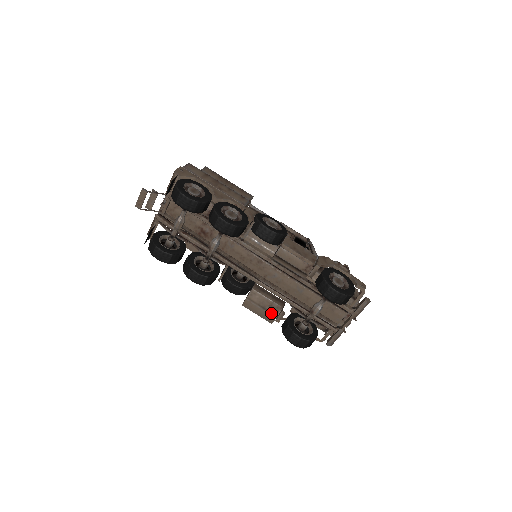
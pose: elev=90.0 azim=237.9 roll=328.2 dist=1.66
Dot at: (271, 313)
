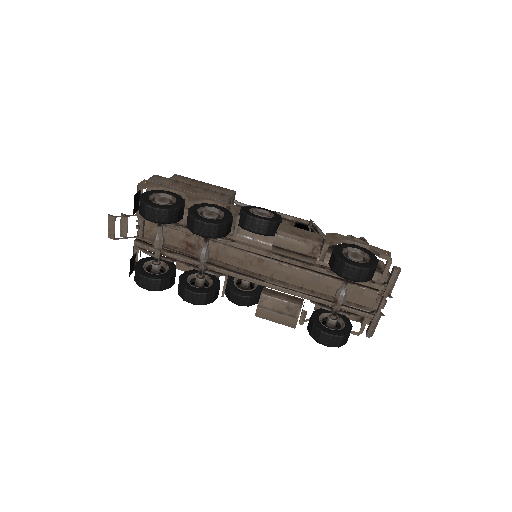
Dot at: (290, 316)
